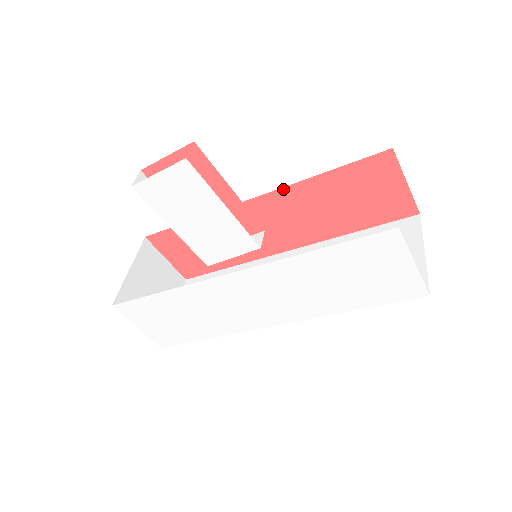
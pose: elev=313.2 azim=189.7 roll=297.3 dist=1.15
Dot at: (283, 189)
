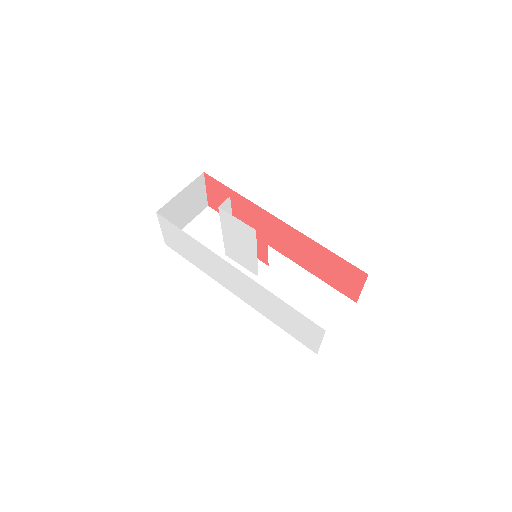
Dot at: (301, 233)
